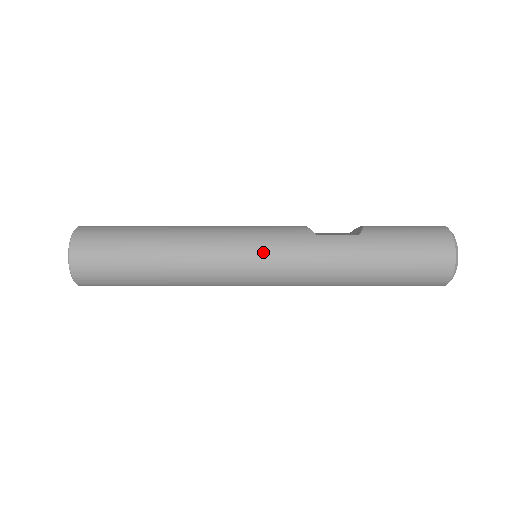
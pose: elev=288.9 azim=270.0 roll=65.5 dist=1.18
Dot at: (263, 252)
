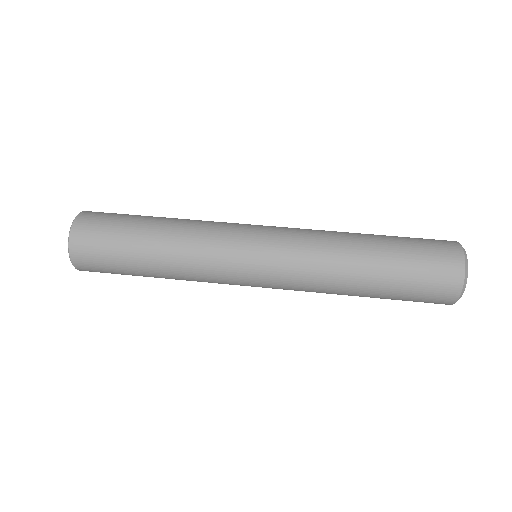
Dot at: (264, 228)
